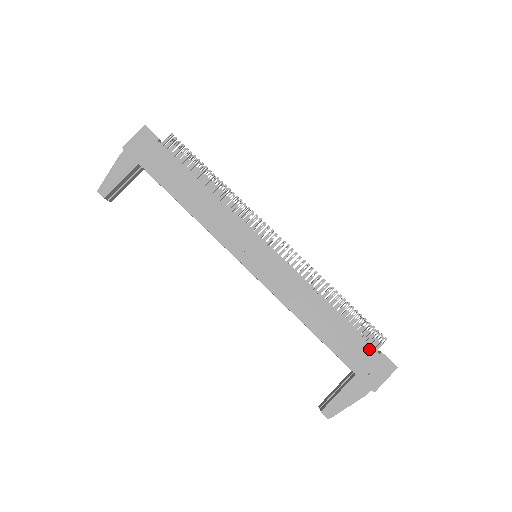
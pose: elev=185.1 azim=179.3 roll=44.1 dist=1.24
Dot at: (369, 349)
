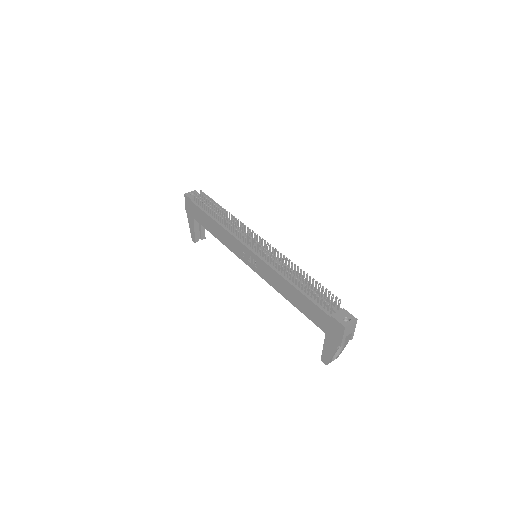
Dot at: (324, 314)
